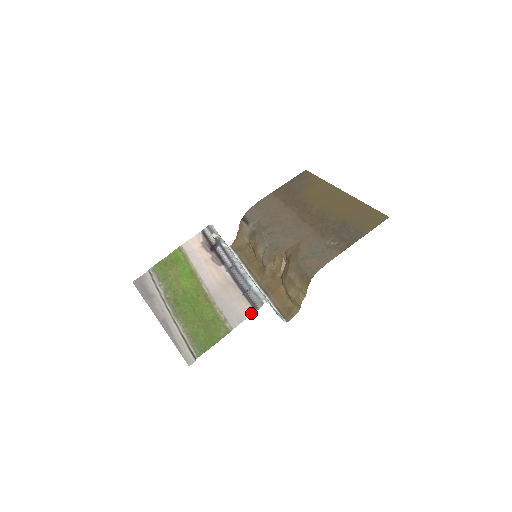
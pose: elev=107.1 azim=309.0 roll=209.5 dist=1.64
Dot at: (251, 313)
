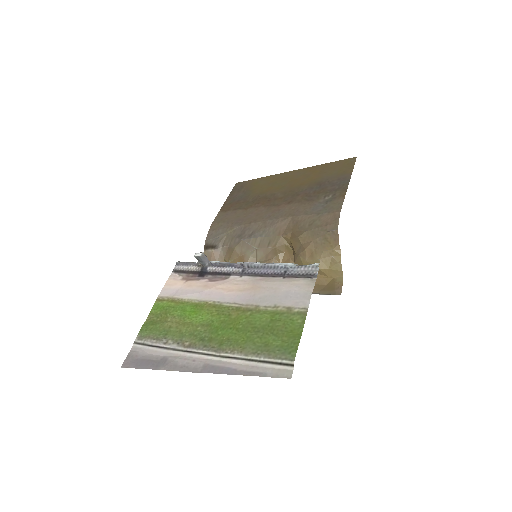
Dot at: (312, 282)
